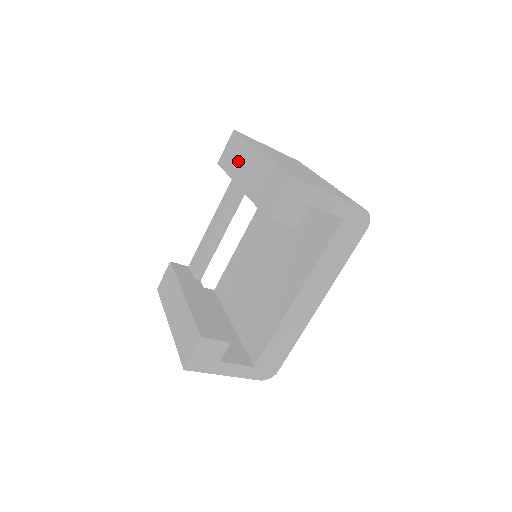
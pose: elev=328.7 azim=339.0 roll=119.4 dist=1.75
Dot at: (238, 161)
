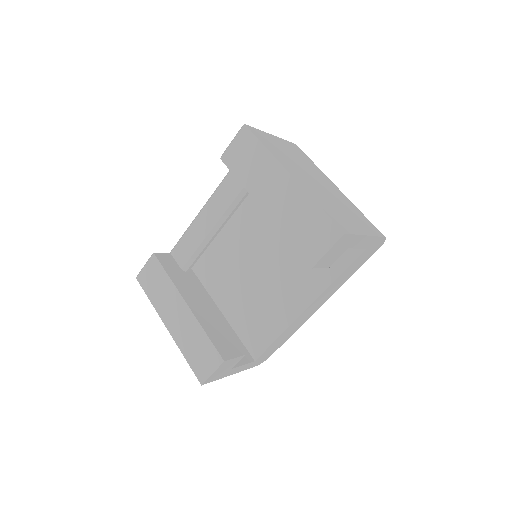
Dot at: (258, 175)
